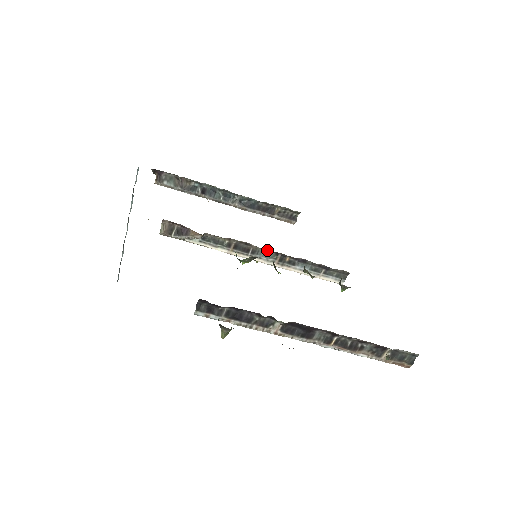
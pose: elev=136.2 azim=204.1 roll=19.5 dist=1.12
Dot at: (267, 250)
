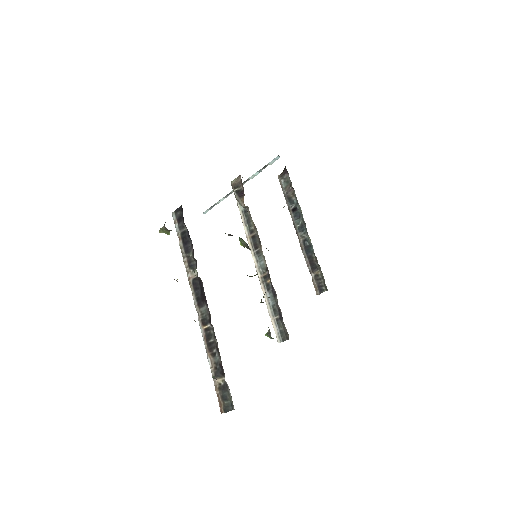
Dot at: (265, 260)
